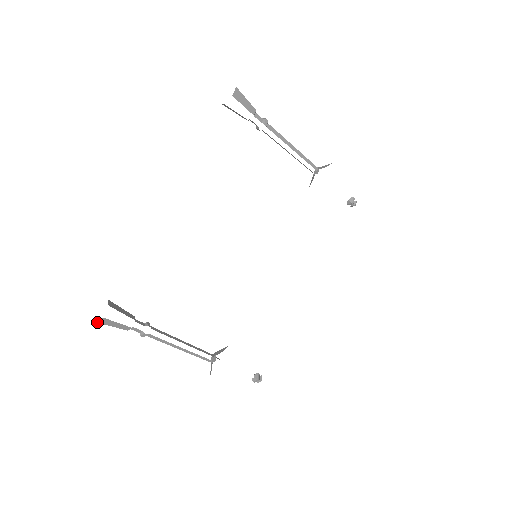
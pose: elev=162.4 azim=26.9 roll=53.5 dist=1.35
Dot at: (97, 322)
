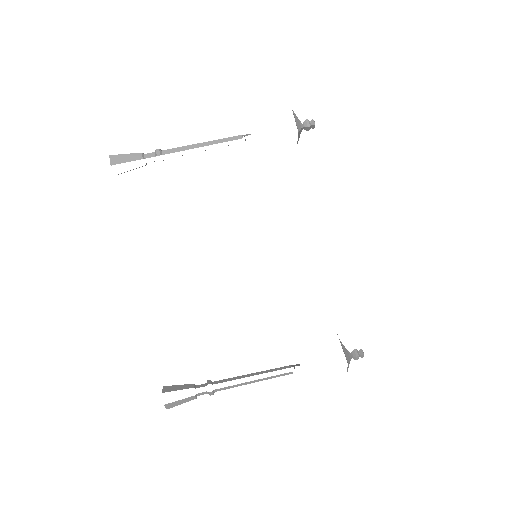
Dot at: occluded
